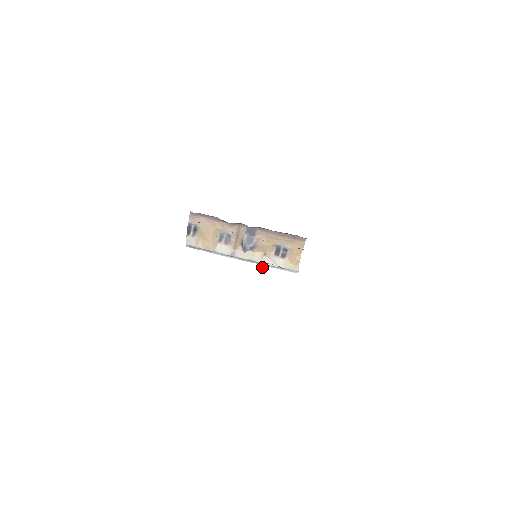
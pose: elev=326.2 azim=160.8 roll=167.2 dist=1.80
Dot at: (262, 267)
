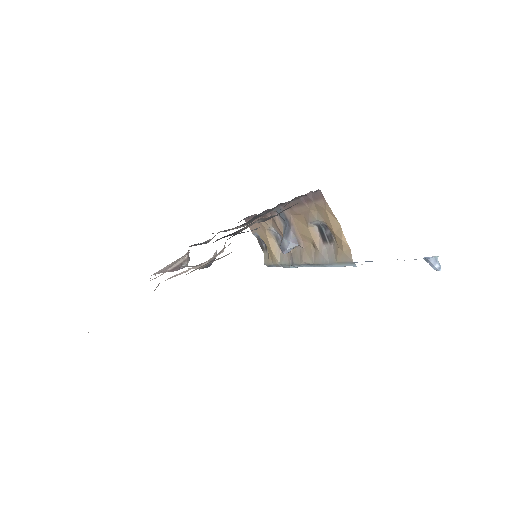
Dot at: (436, 267)
